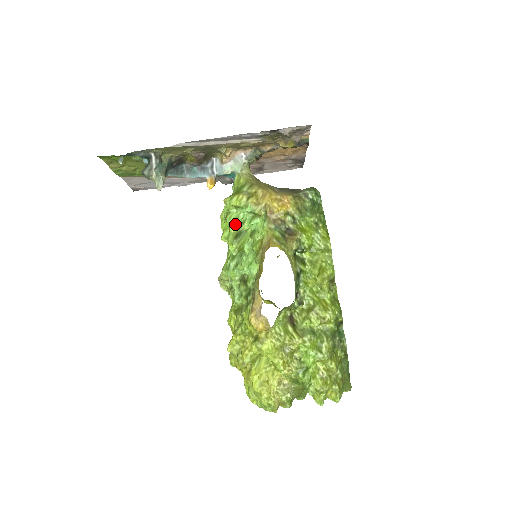
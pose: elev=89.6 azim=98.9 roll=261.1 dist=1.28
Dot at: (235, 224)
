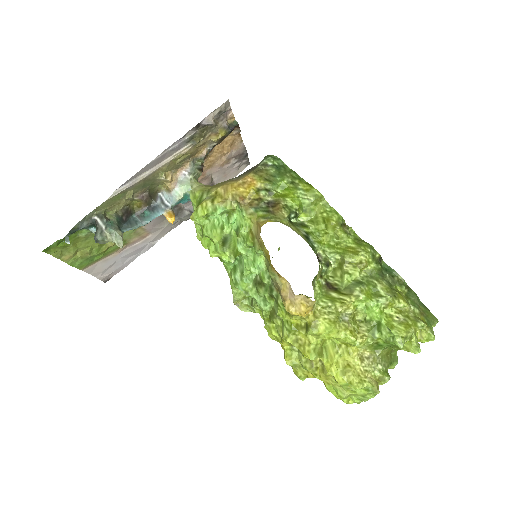
Dot at: (215, 233)
